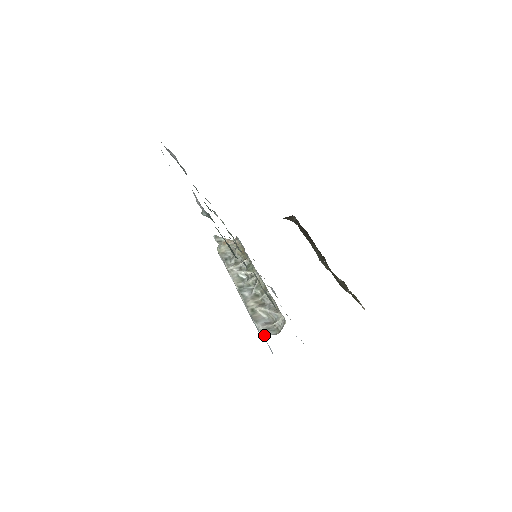
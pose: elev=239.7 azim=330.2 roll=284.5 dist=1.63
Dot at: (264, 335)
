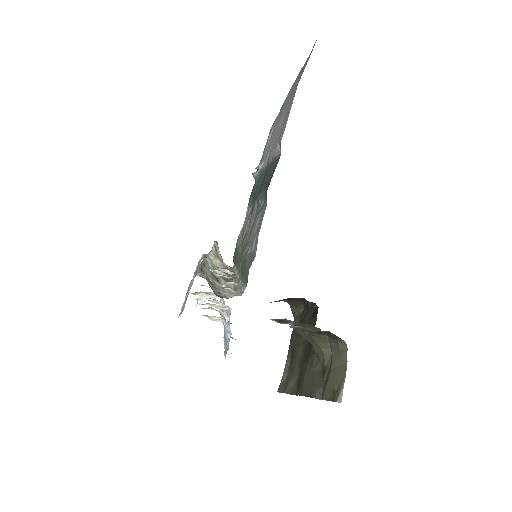
Dot at: (202, 276)
